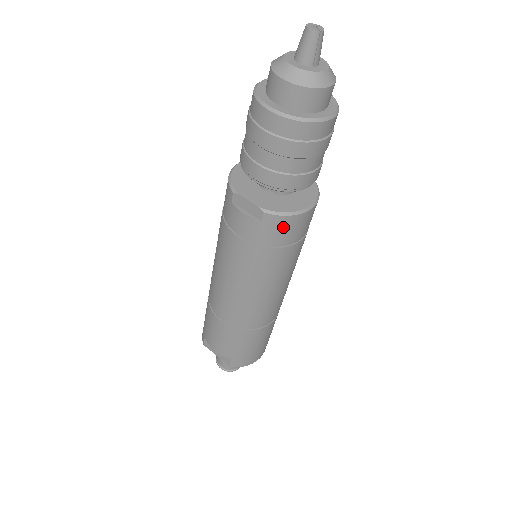
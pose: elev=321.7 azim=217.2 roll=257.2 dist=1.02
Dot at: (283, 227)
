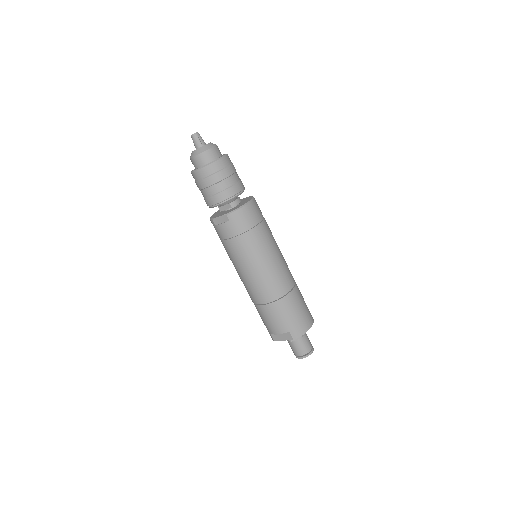
Dot at: (241, 217)
